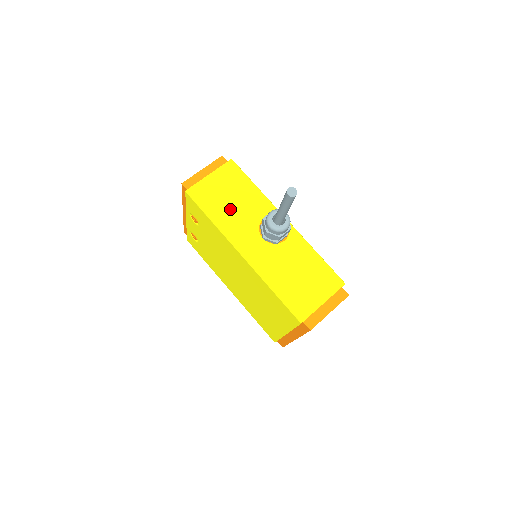
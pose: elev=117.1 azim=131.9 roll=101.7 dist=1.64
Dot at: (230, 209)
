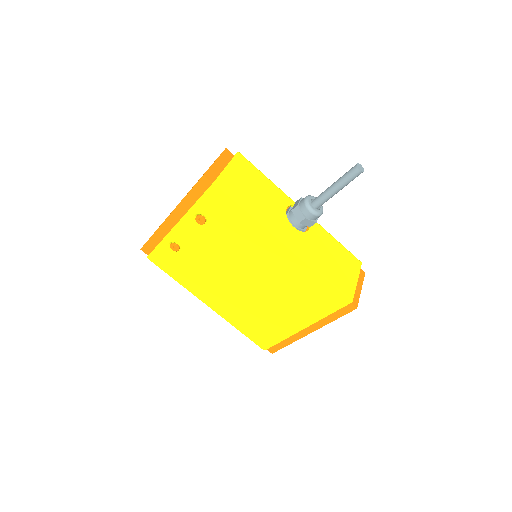
Dot at: (258, 200)
